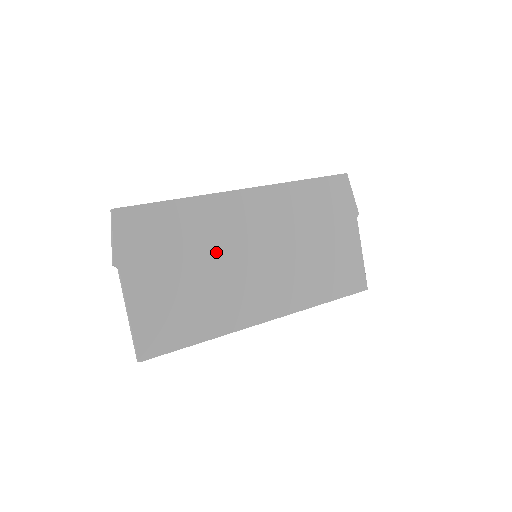
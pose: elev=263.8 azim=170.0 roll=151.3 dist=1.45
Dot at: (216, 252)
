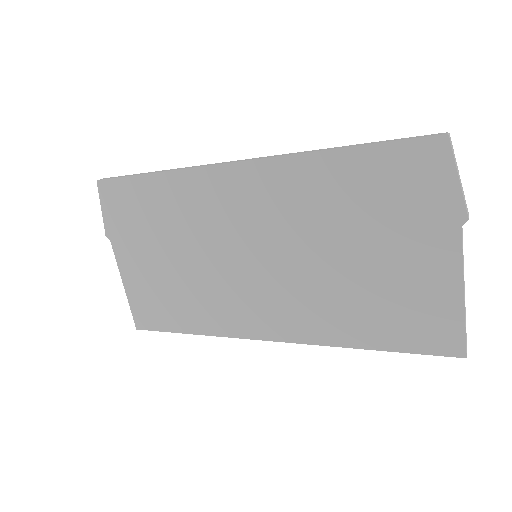
Dot at: (200, 242)
